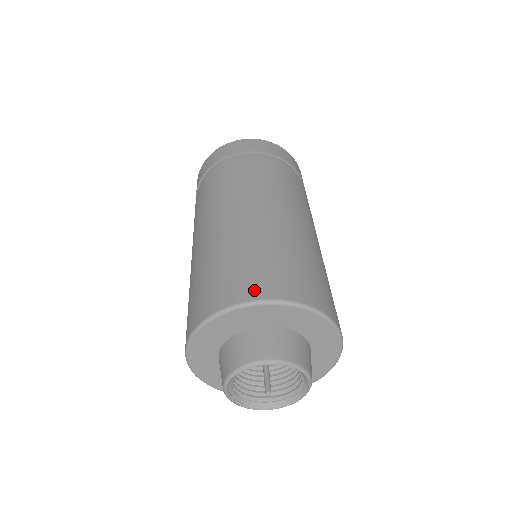
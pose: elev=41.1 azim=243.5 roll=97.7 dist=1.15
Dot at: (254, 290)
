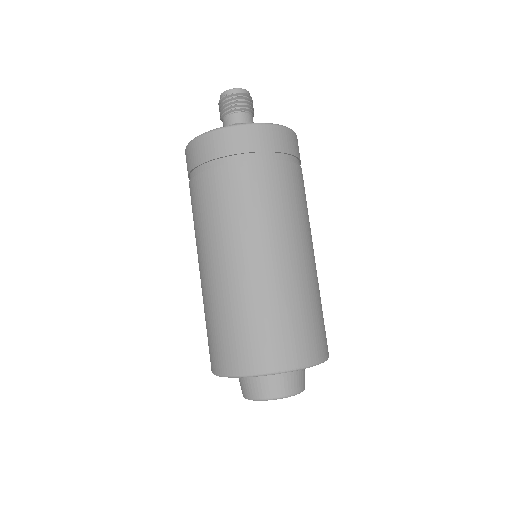
Dot at: (227, 365)
